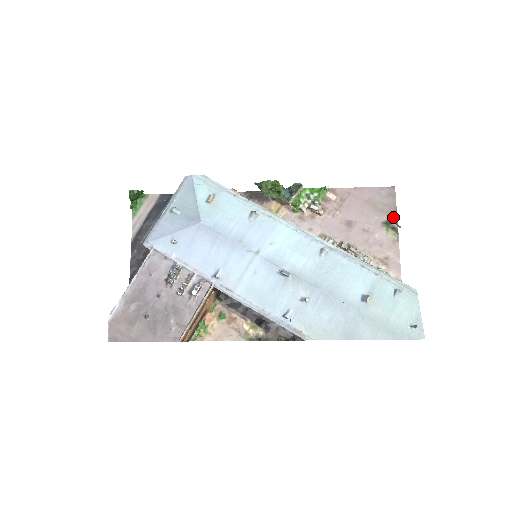
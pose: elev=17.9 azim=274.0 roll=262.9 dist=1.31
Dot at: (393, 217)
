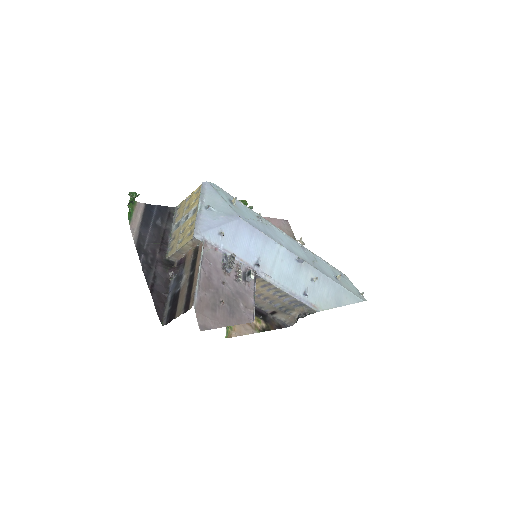
Dot at: (294, 239)
